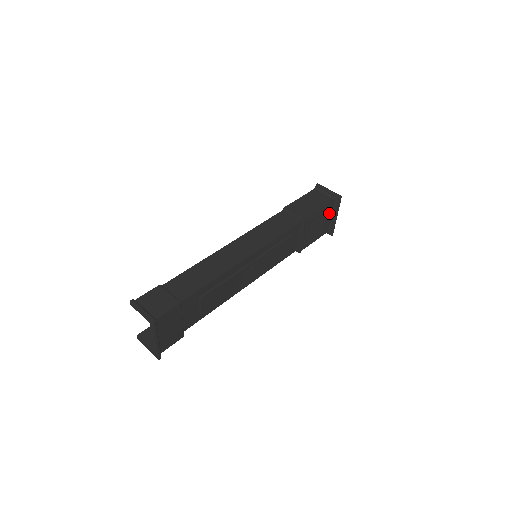
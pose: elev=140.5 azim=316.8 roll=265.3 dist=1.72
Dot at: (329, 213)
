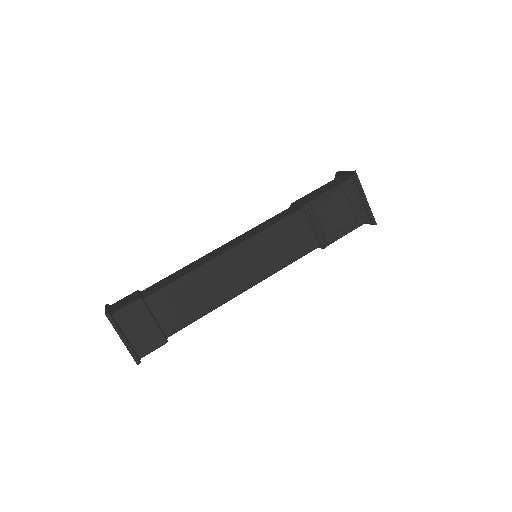
Dot at: (350, 195)
